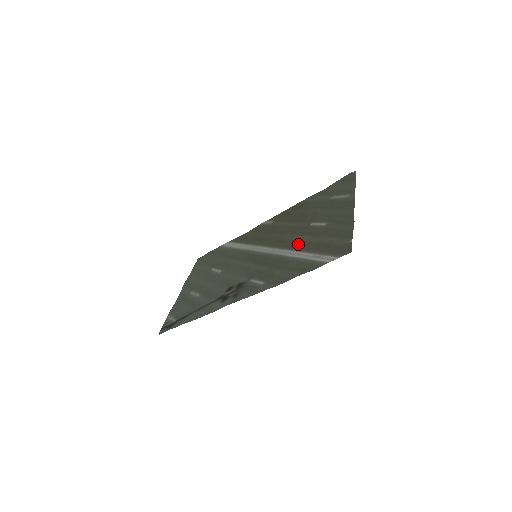
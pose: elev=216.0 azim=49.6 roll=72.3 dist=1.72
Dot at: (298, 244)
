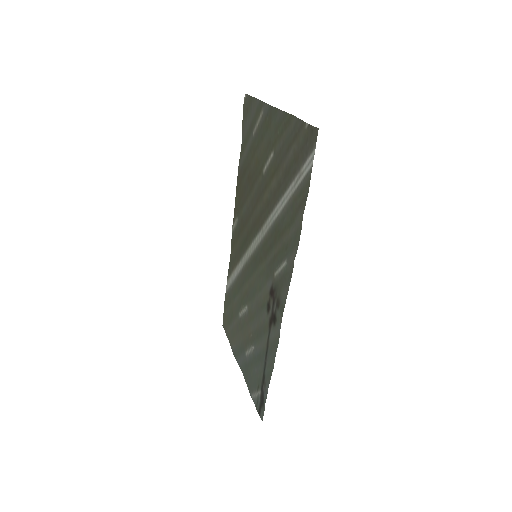
Dot at: (273, 197)
